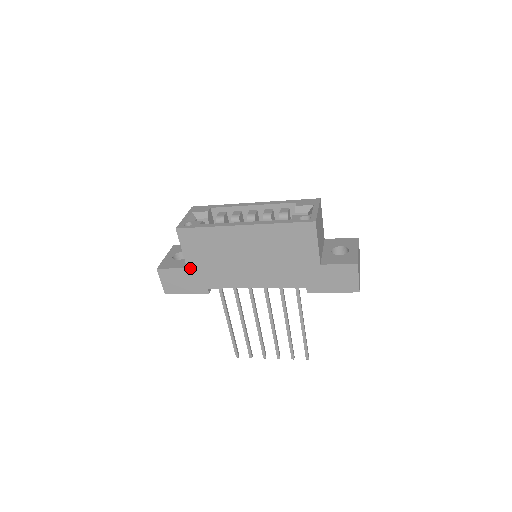
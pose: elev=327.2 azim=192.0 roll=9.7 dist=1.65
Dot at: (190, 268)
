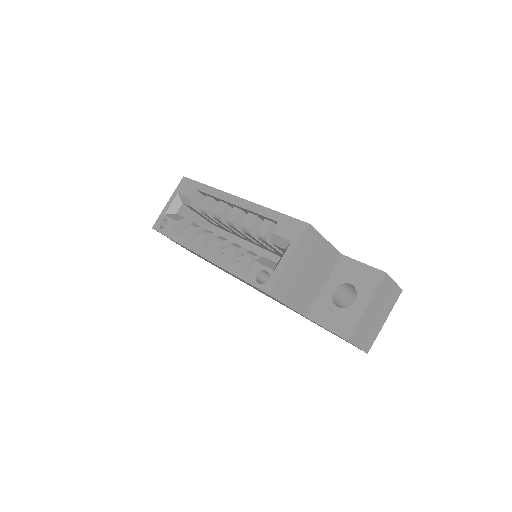
Dot at: occluded
